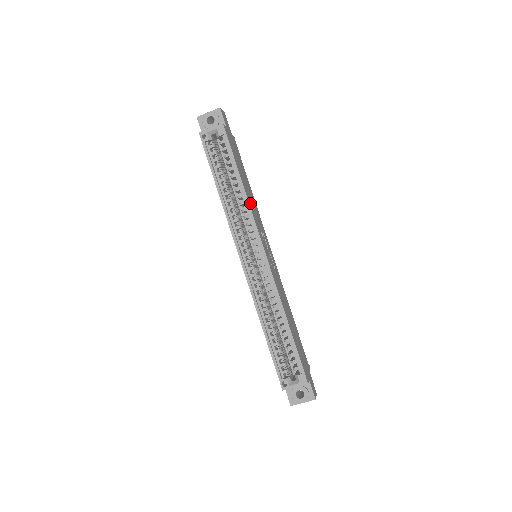
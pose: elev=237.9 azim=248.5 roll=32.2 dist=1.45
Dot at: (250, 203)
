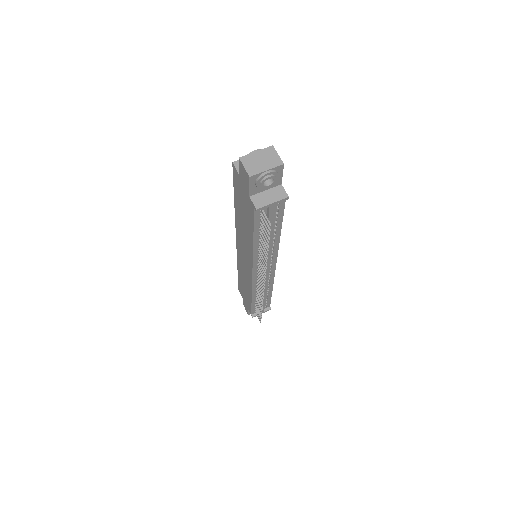
Dot at: occluded
